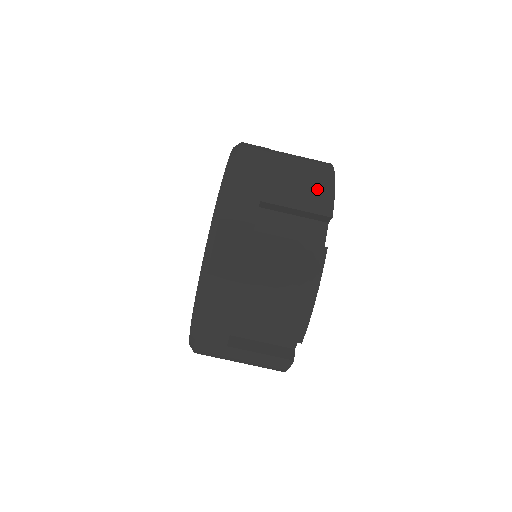
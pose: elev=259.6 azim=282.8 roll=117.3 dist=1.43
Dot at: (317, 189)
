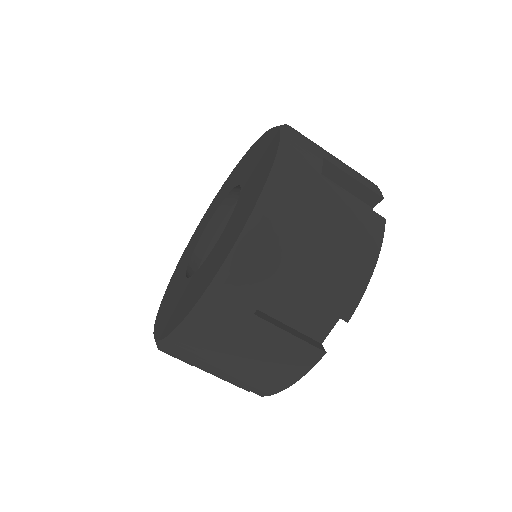
Dot at: (363, 176)
